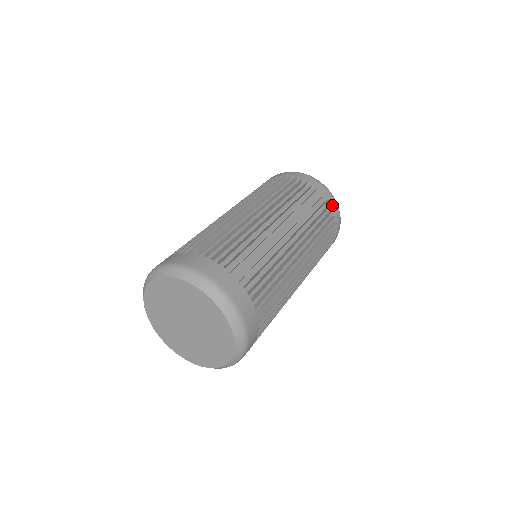
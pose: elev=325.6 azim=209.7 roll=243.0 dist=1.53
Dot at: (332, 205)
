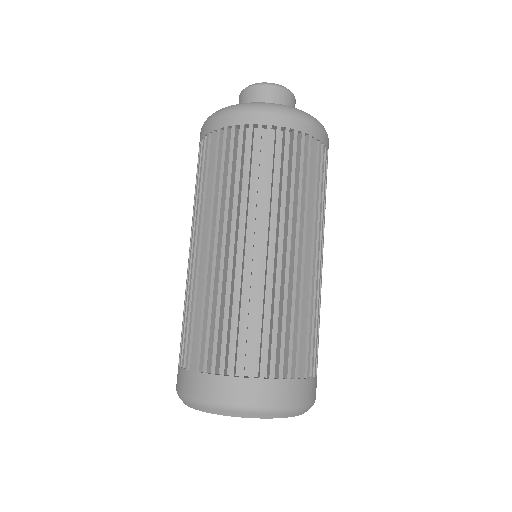
Dot at: occluded
